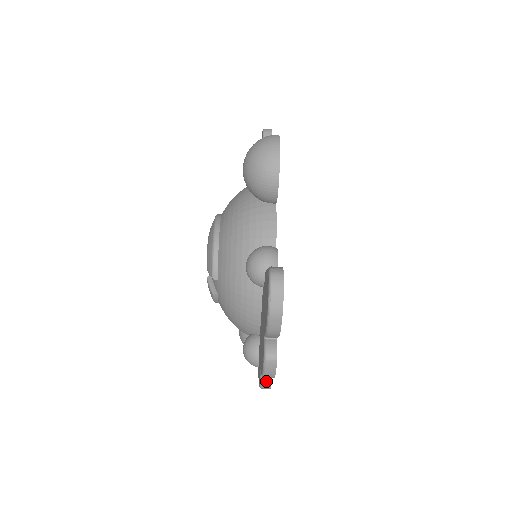
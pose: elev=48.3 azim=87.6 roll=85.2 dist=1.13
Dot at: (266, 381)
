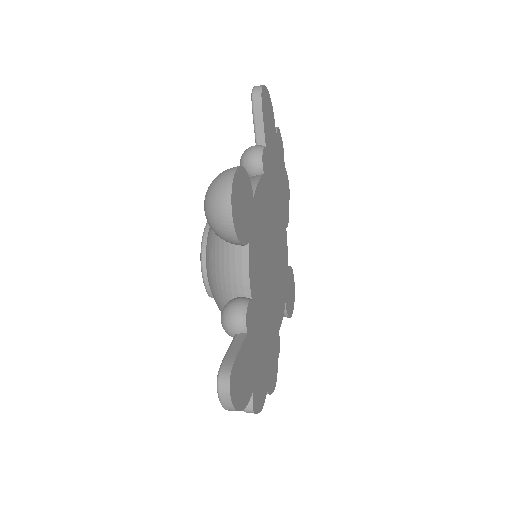
Dot at: occluded
